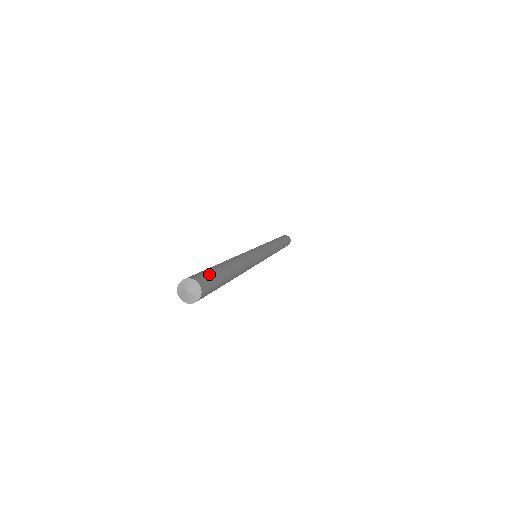
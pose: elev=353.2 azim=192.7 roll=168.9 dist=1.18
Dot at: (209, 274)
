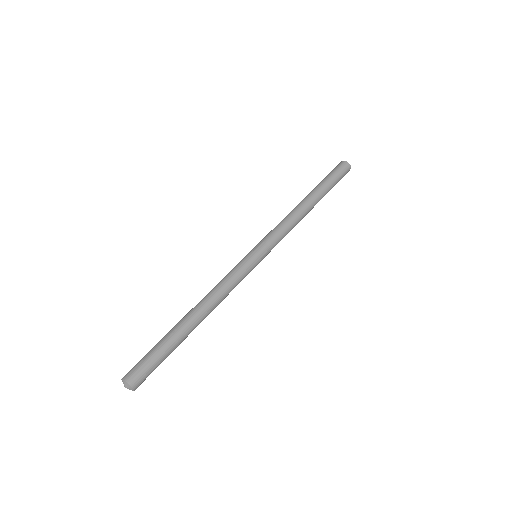
Dot at: (147, 361)
